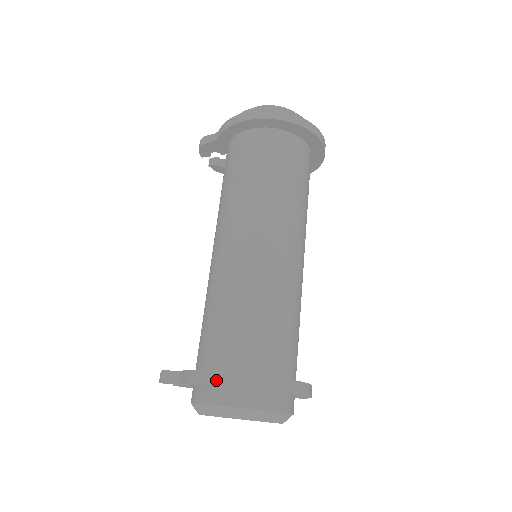
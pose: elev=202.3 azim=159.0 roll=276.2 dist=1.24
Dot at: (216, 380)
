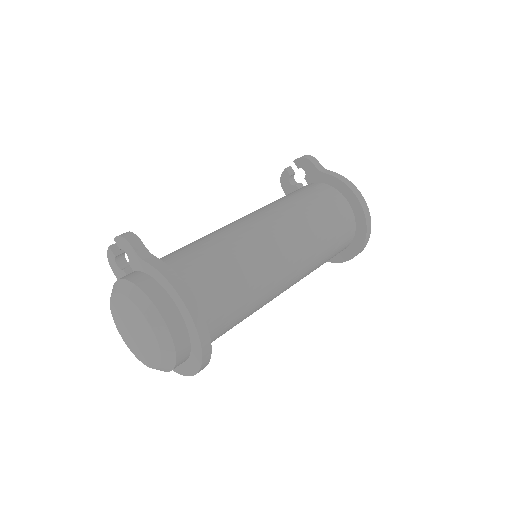
Dot at: (185, 298)
